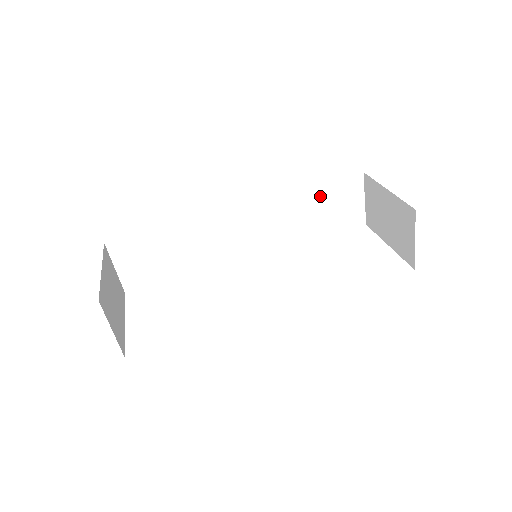
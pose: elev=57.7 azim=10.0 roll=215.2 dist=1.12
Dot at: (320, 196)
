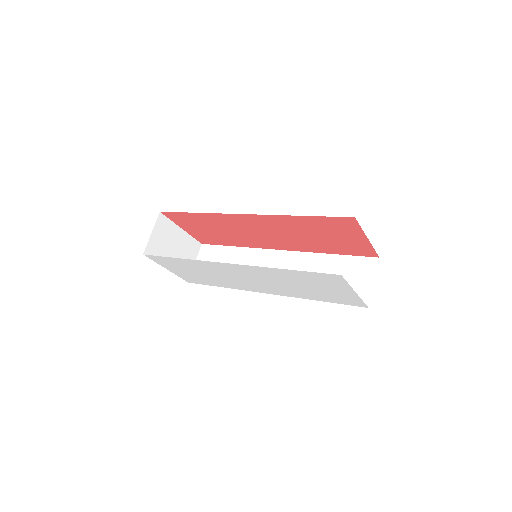
Dot at: (338, 265)
